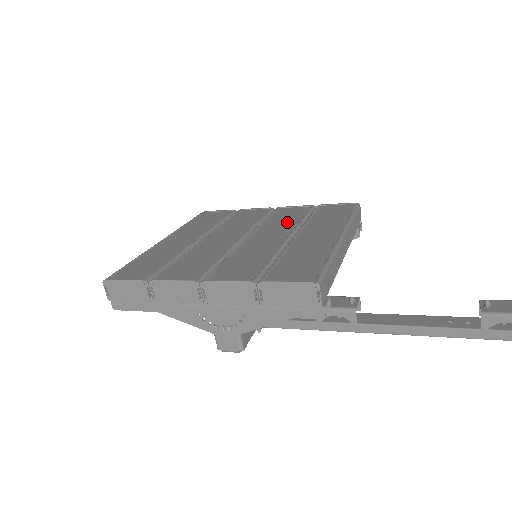
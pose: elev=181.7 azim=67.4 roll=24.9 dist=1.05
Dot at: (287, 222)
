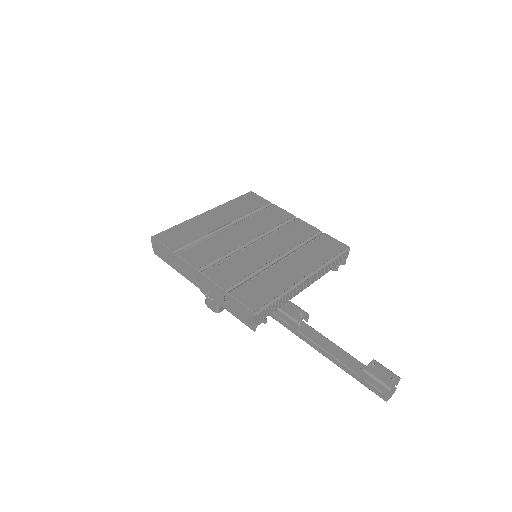
Dot at: (290, 240)
